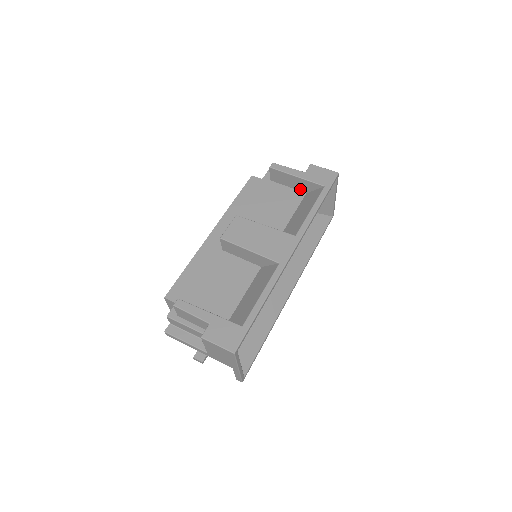
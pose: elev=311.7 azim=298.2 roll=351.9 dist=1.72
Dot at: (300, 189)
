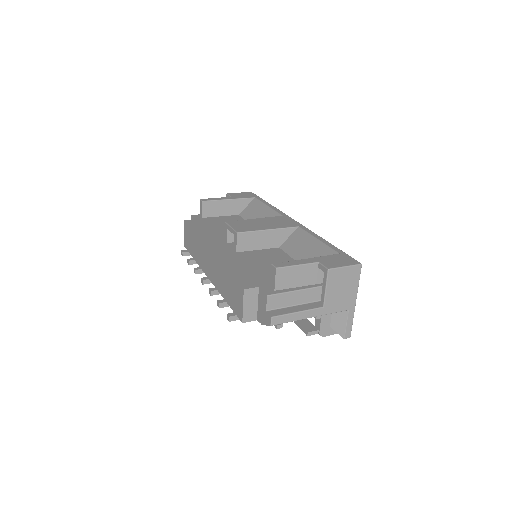
Dot at: (232, 213)
